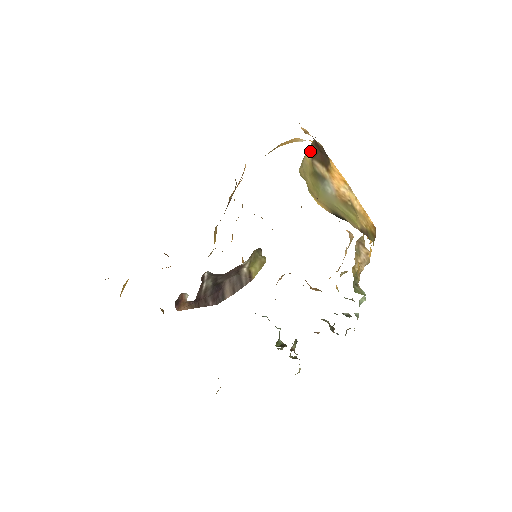
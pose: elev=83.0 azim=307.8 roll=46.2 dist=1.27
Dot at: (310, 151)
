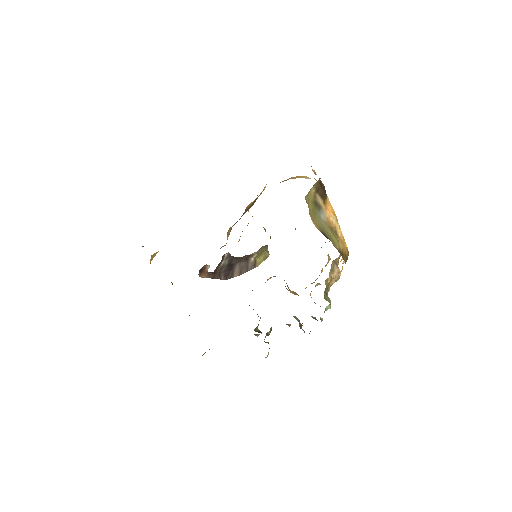
Dot at: (315, 186)
